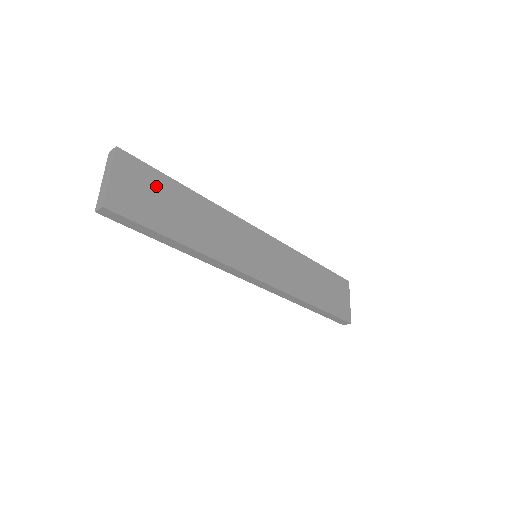
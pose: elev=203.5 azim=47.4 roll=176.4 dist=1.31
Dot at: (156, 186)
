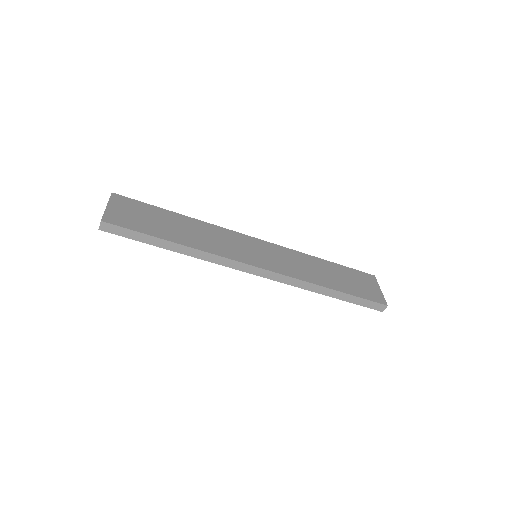
Dot at: (147, 212)
